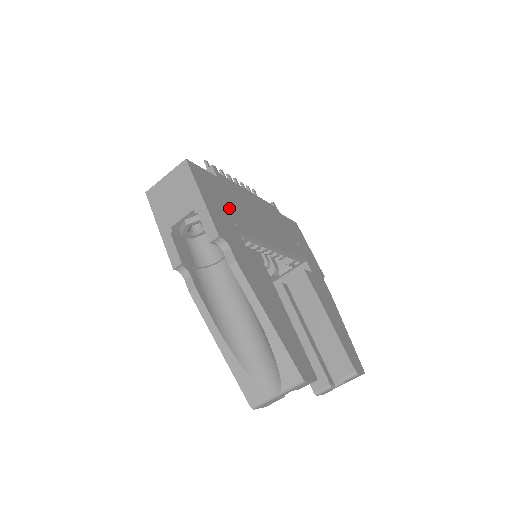
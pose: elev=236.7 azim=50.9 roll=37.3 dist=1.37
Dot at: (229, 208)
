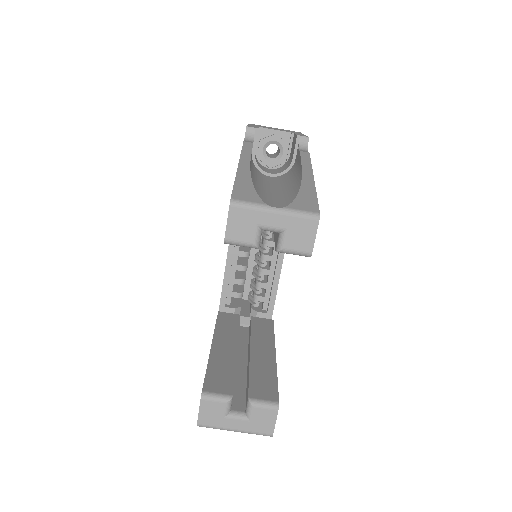
Dot at: occluded
